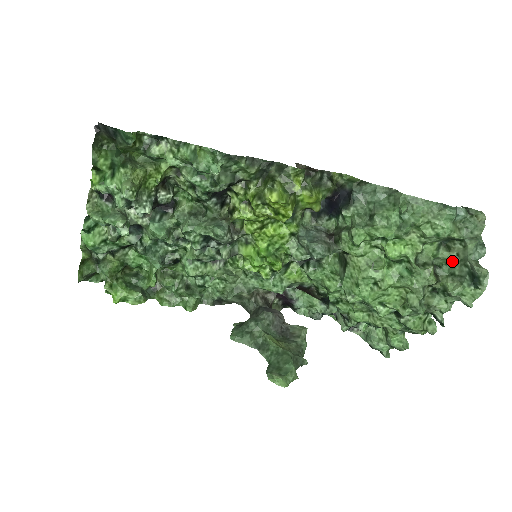
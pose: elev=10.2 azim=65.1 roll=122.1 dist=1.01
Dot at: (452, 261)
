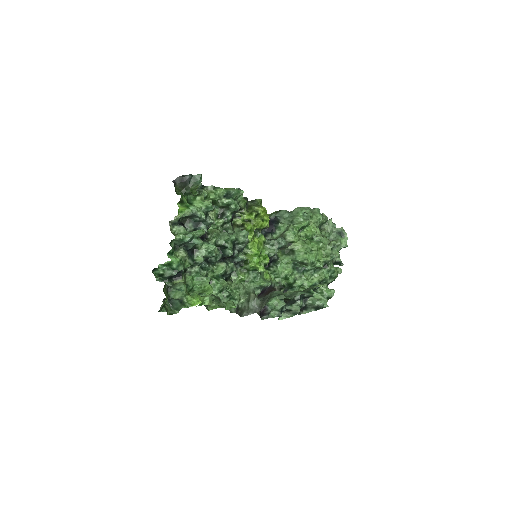
Dot at: (327, 234)
